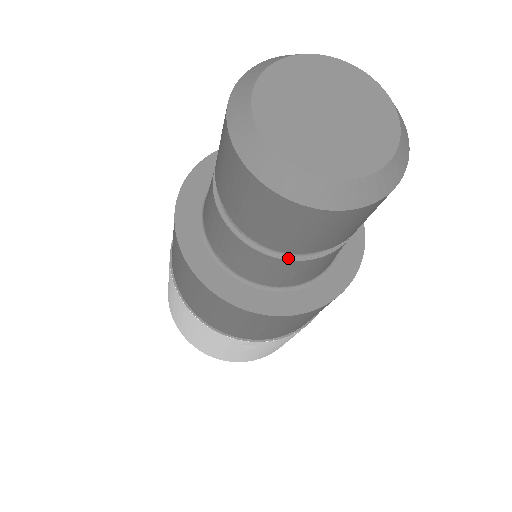
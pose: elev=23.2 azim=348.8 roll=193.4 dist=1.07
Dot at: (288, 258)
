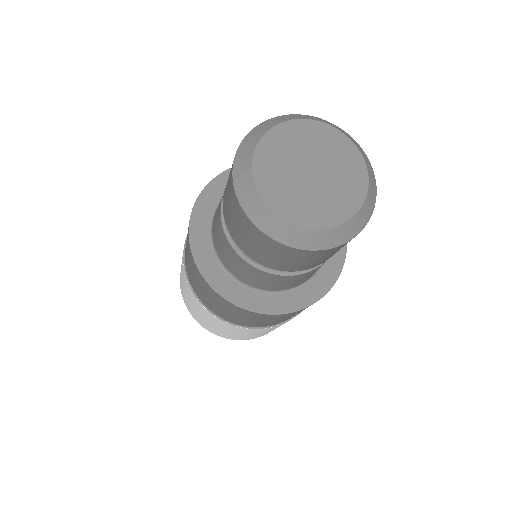
Dot at: (295, 273)
